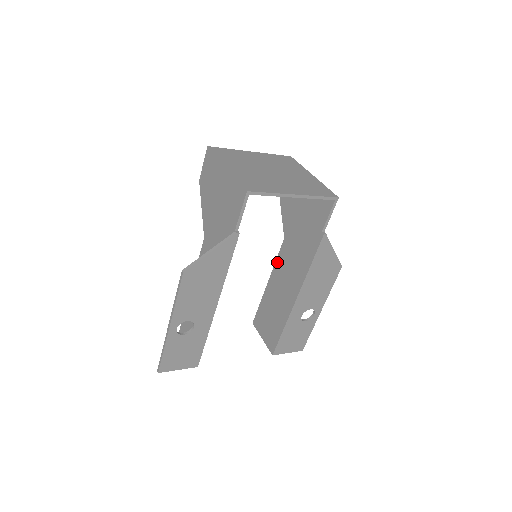
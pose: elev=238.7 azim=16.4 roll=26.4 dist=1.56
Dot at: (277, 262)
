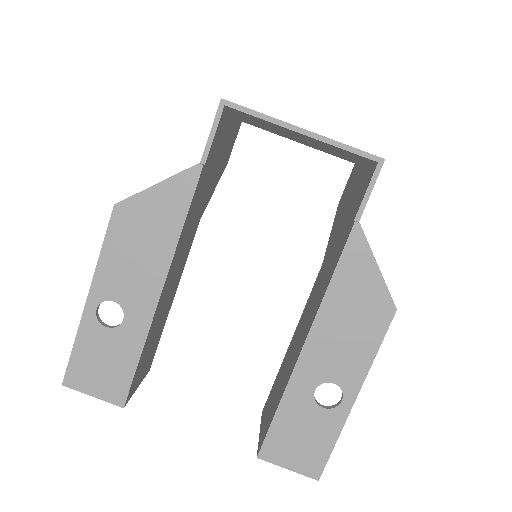
Dot at: (307, 303)
